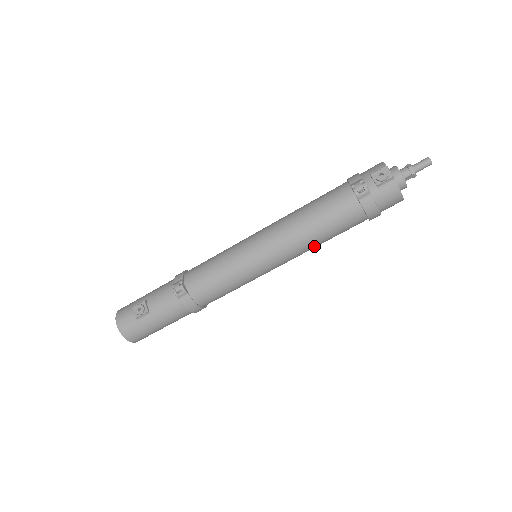
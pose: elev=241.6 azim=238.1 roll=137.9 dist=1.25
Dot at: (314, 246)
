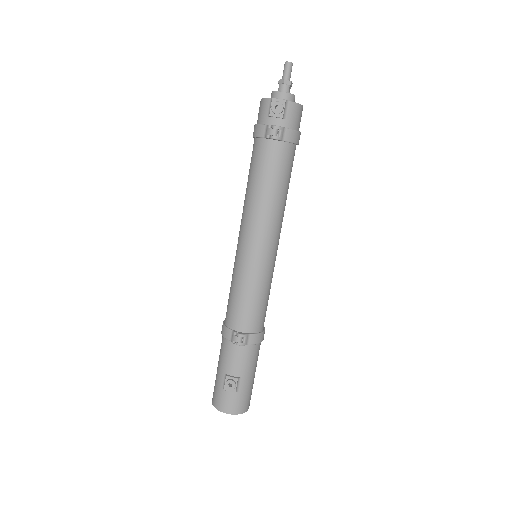
Dot at: (285, 203)
